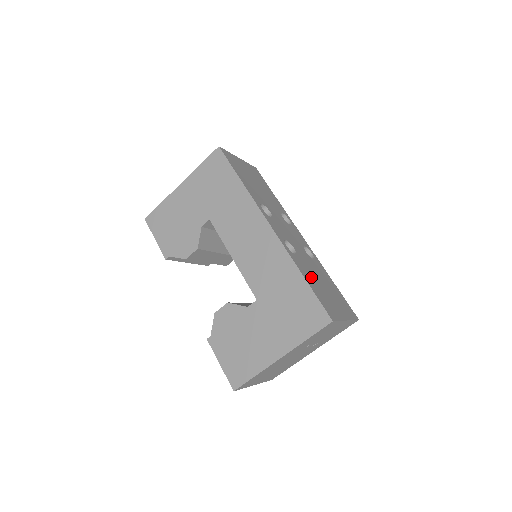
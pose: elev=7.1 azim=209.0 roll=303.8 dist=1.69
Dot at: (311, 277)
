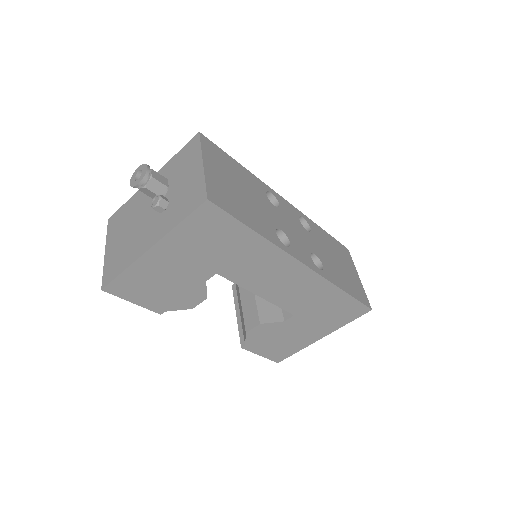
Dot at: (339, 275)
